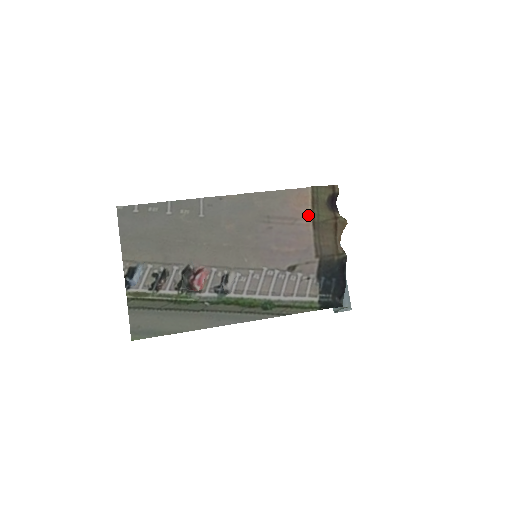
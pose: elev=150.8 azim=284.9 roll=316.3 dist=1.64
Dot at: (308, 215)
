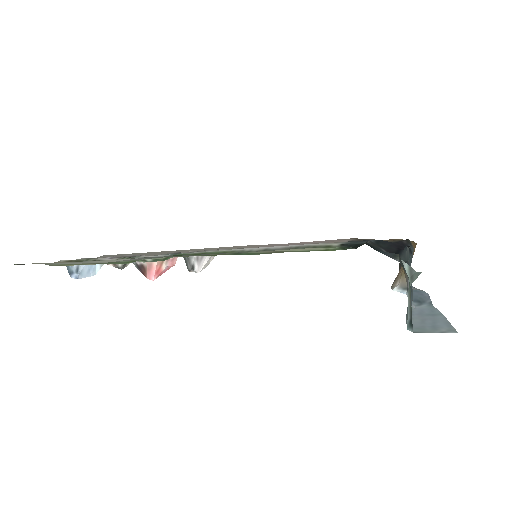
Dot at: occluded
